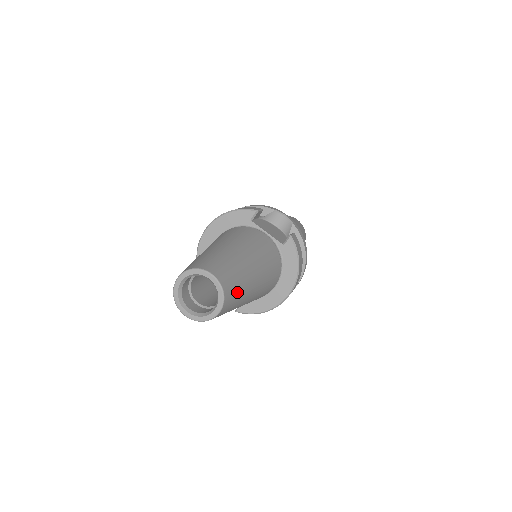
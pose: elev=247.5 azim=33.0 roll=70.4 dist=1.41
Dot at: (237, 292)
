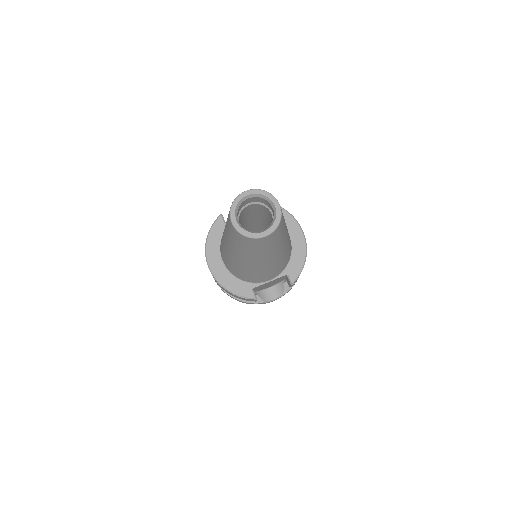
Dot at: occluded
